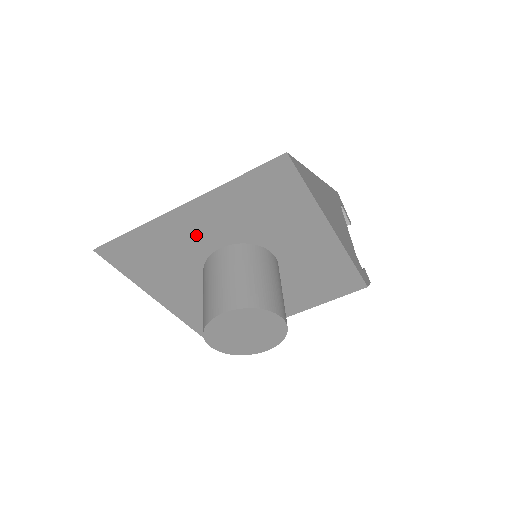
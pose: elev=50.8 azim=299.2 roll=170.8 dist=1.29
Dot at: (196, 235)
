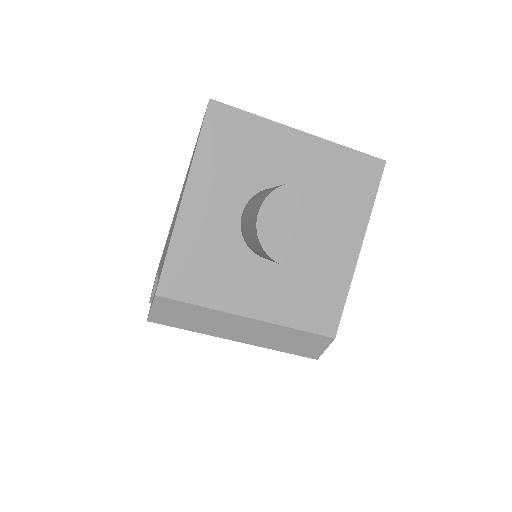
Dot at: (284, 162)
